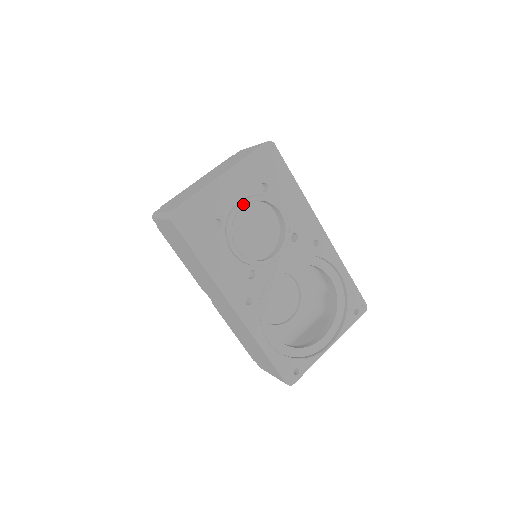
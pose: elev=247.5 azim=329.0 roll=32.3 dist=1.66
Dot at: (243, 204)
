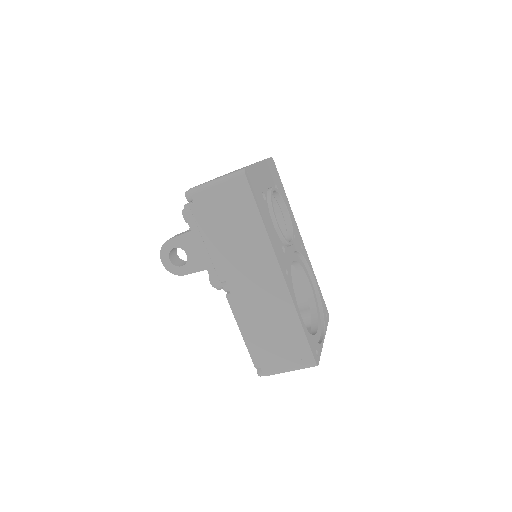
Dot at: (273, 189)
